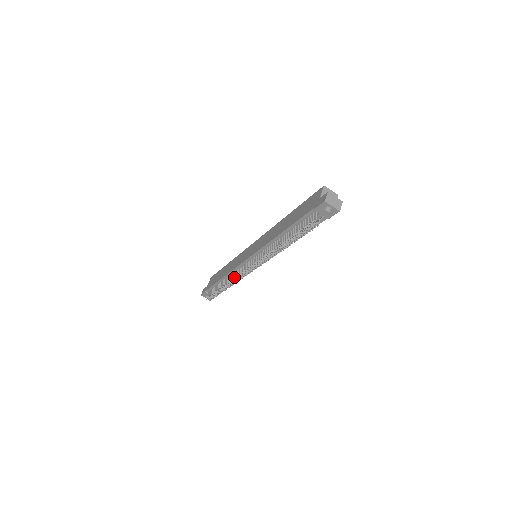
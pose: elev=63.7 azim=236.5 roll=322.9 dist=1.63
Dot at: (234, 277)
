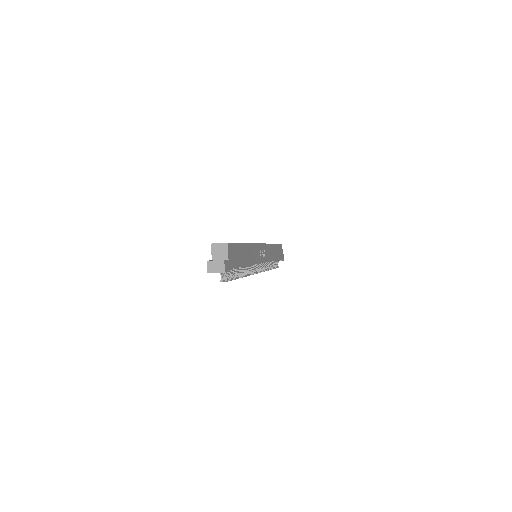
Dot at: occluded
